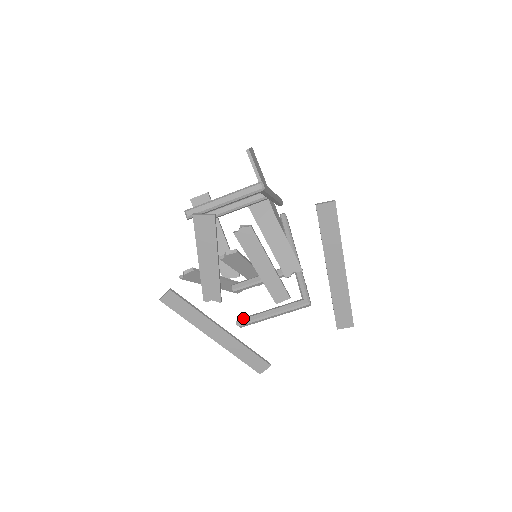
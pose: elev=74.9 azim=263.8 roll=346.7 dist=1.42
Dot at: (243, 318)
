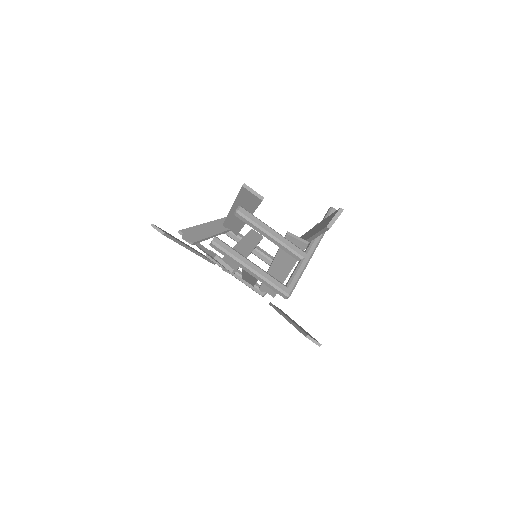
Dot at: occluded
